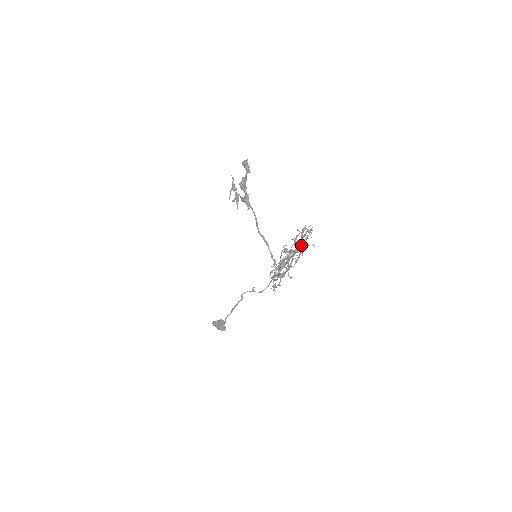
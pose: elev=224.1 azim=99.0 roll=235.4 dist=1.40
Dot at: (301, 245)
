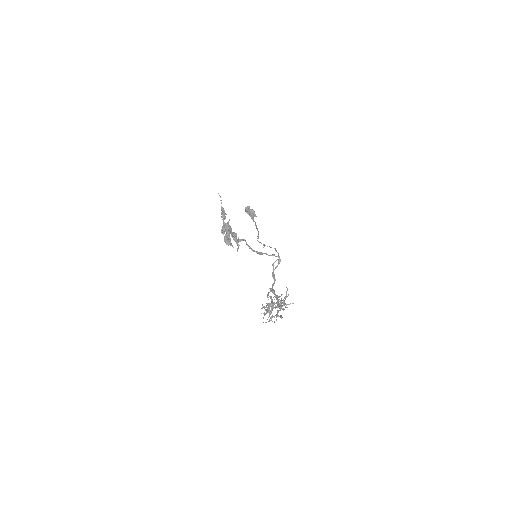
Dot at: occluded
